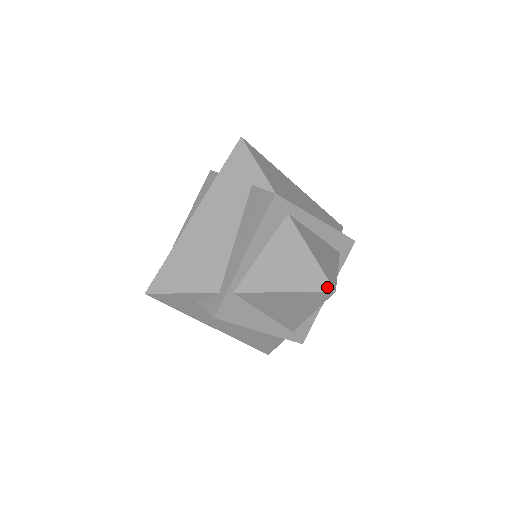
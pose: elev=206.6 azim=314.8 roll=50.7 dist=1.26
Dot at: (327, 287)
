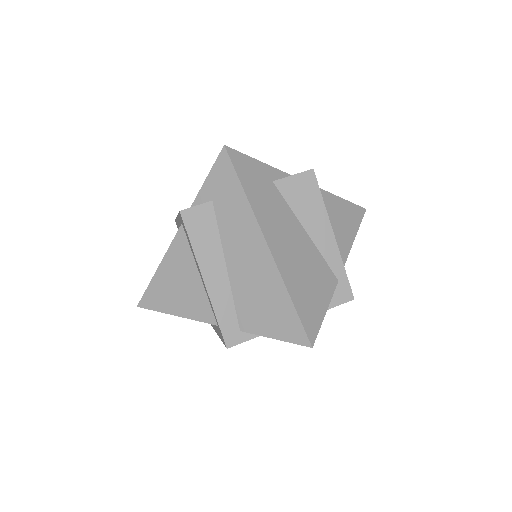
Dot at: (362, 211)
